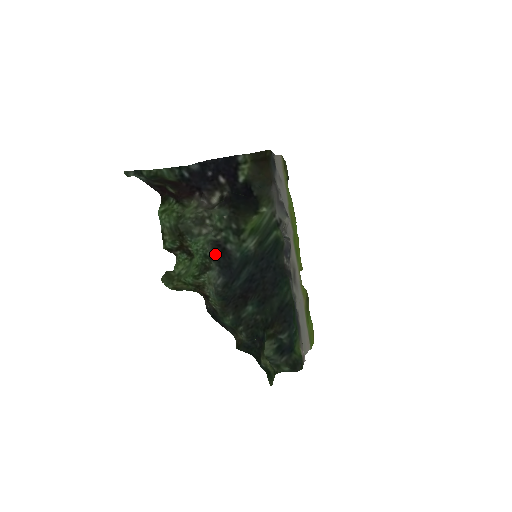
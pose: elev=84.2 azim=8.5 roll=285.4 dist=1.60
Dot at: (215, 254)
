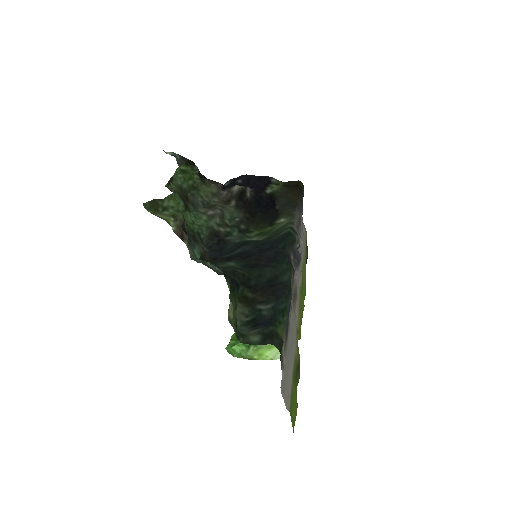
Dot at: (209, 241)
